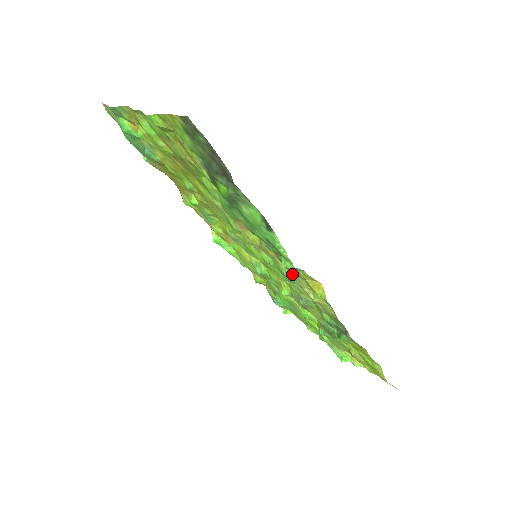
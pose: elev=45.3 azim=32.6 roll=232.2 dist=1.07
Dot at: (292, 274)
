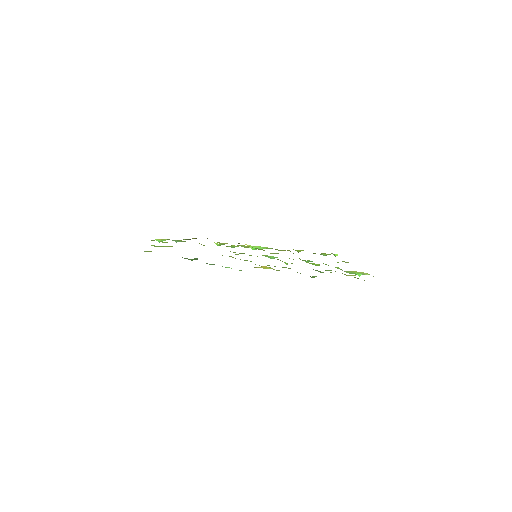
Dot at: occluded
